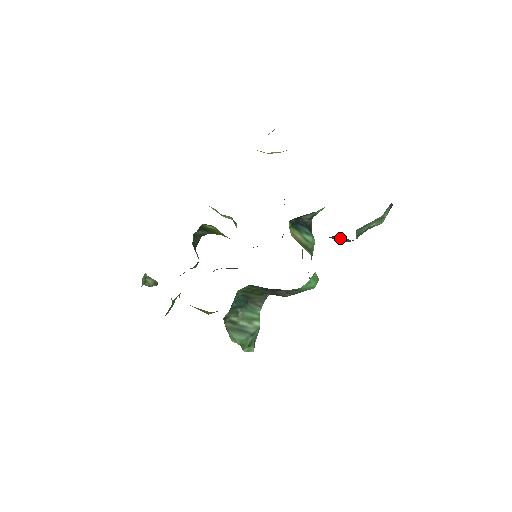
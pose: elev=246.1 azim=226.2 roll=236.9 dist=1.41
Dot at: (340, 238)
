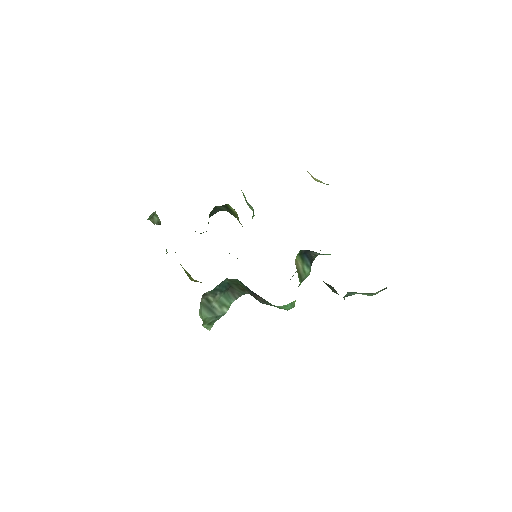
Dot at: (331, 287)
